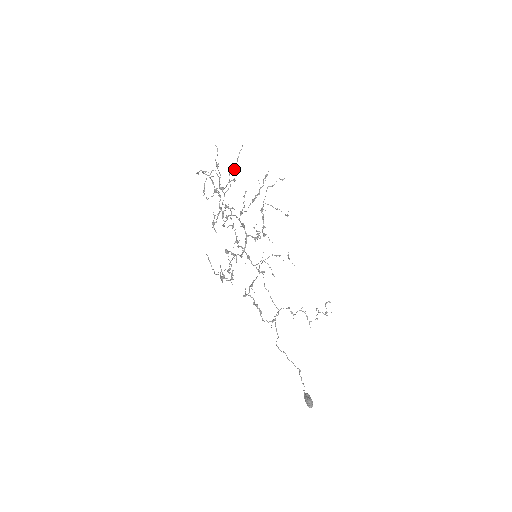
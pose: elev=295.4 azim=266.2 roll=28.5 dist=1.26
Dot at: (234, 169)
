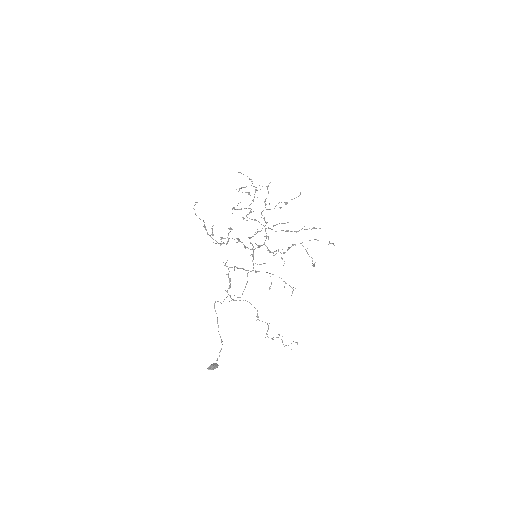
Dot at: (286, 202)
